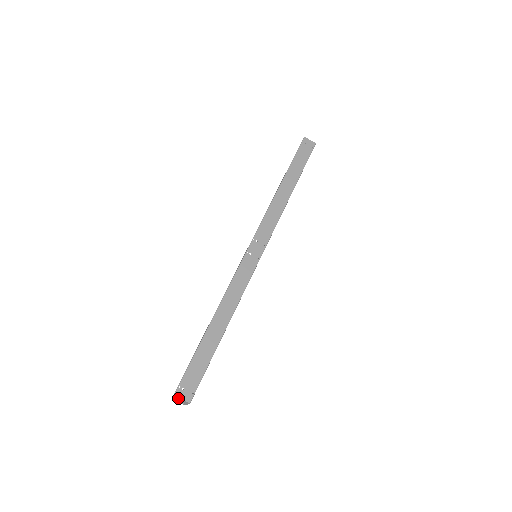
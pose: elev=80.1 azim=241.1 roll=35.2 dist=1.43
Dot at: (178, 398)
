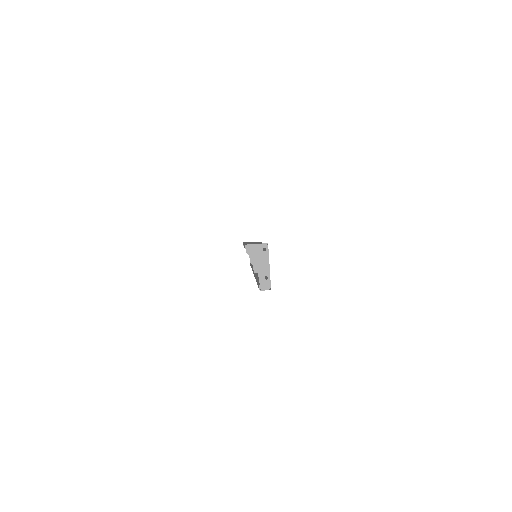
Dot at: (253, 253)
